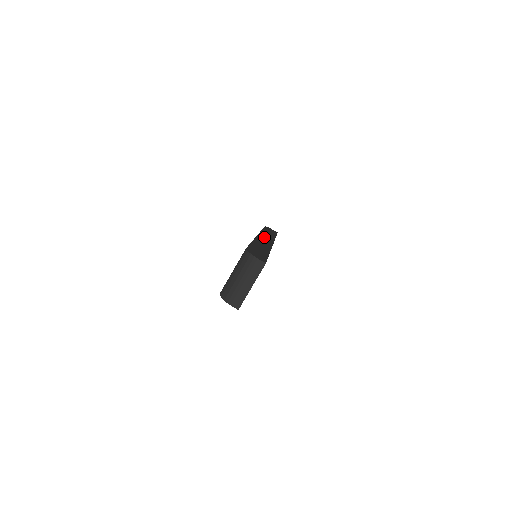
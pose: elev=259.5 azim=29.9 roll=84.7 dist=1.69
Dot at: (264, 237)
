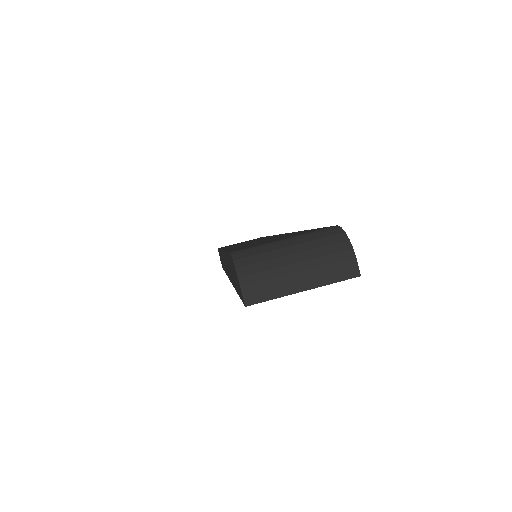
Dot at: occluded
